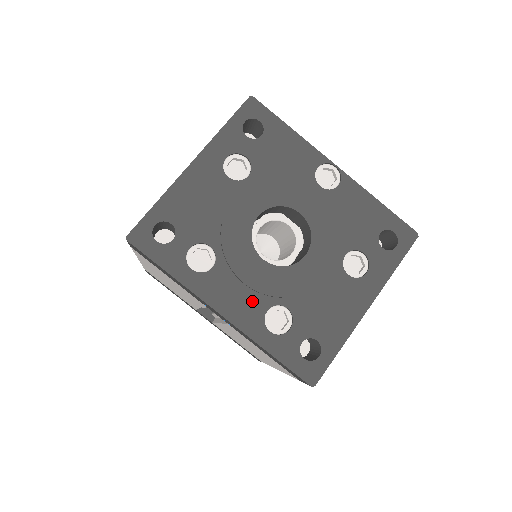
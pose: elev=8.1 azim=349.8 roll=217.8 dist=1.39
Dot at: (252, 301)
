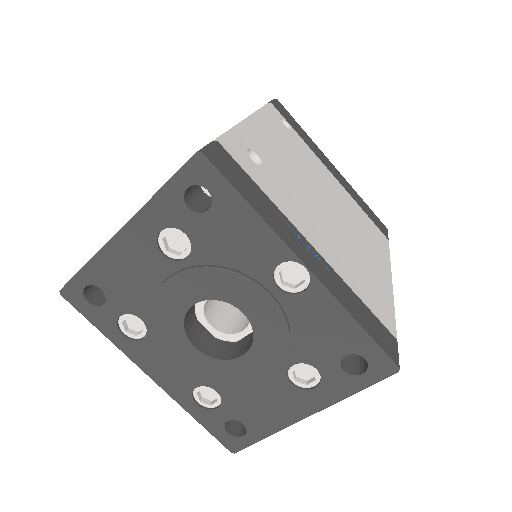
Dot at: (181, 376)
